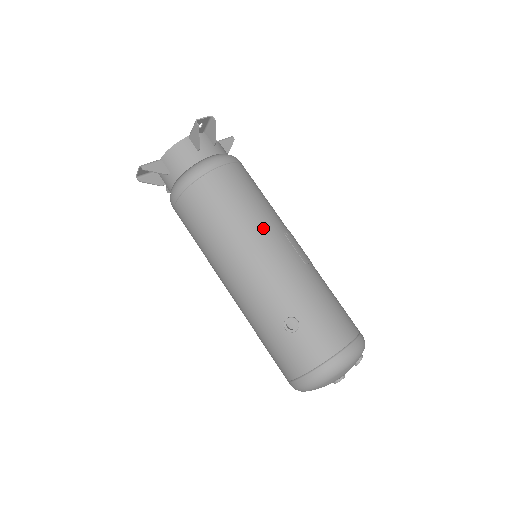
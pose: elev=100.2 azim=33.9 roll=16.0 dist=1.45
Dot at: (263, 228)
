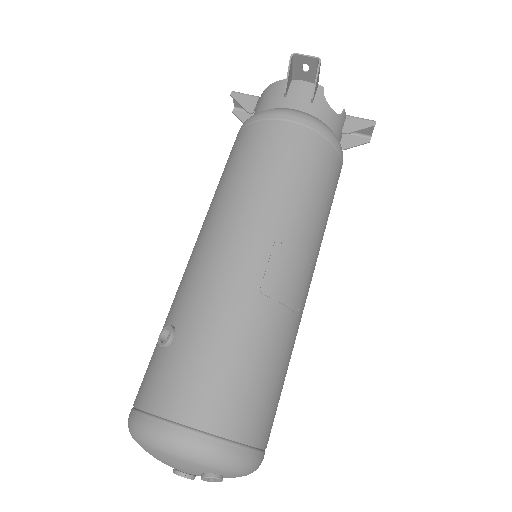
Dot at: (253, 211)
